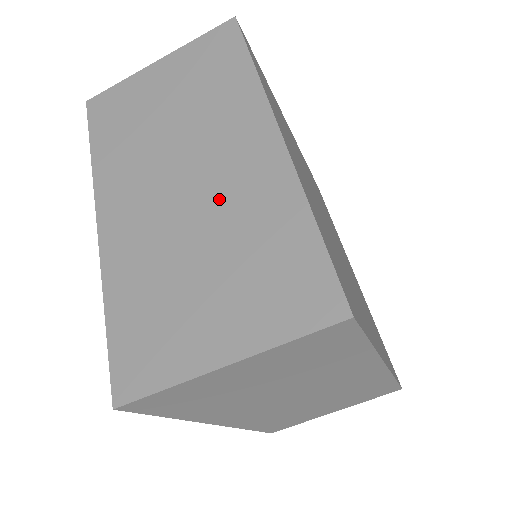
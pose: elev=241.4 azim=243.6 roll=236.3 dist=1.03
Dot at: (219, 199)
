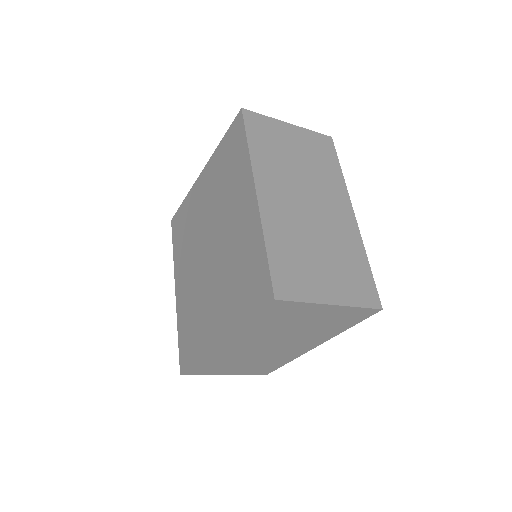
Dot at: (273, 353)
